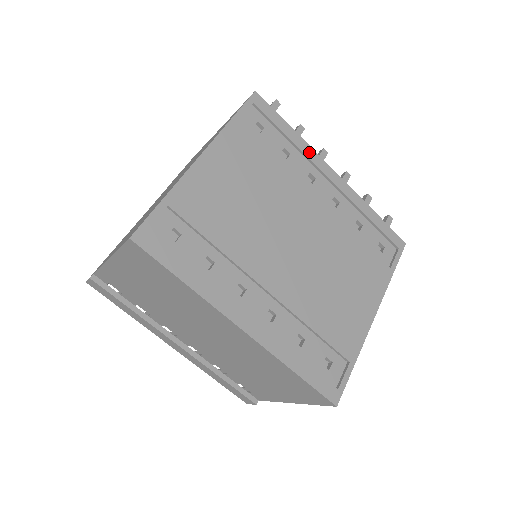
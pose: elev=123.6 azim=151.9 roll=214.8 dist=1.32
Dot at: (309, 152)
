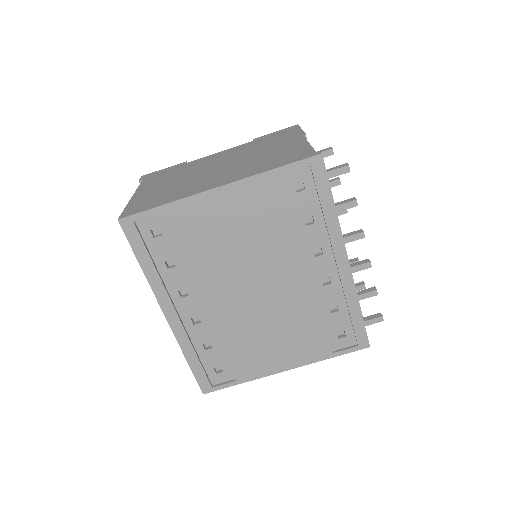
Dot at: (334, 232)
